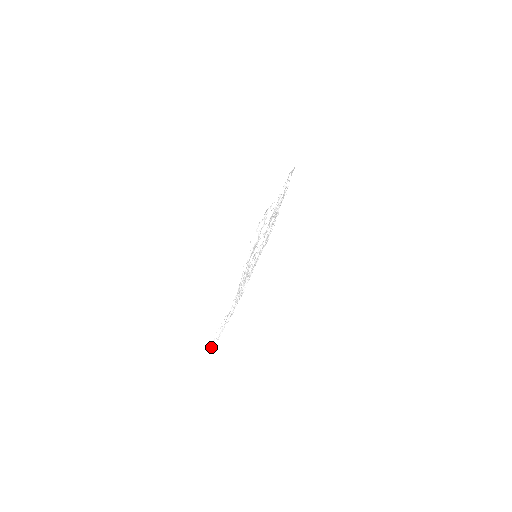
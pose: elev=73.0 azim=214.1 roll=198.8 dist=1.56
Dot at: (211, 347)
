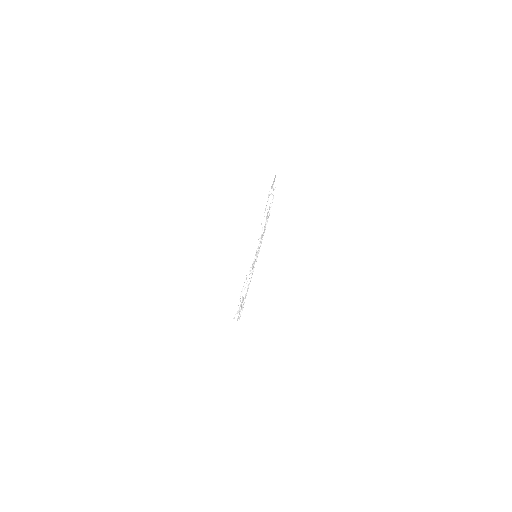
Dot at: occluded
